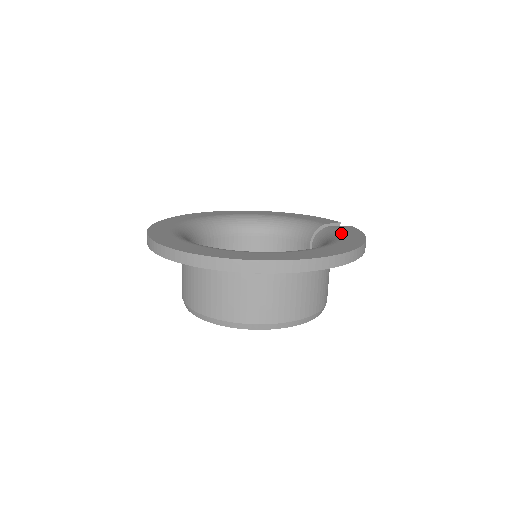
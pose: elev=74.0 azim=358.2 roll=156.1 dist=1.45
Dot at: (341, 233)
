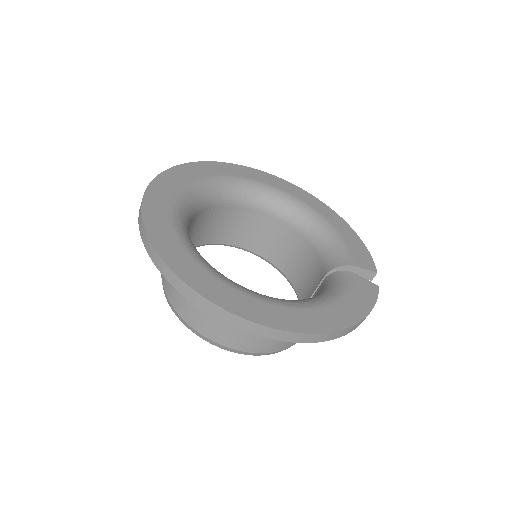
Dot at: (347, 294)
